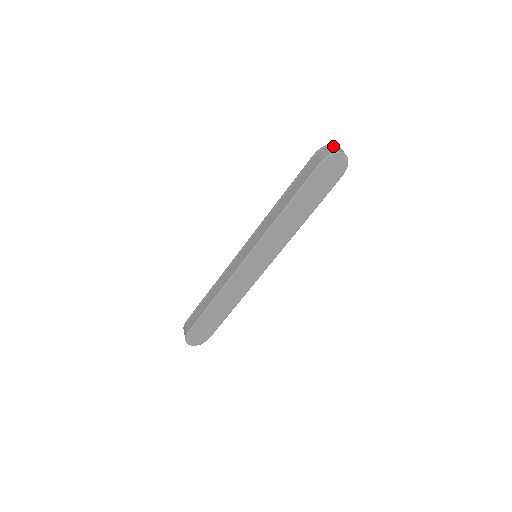
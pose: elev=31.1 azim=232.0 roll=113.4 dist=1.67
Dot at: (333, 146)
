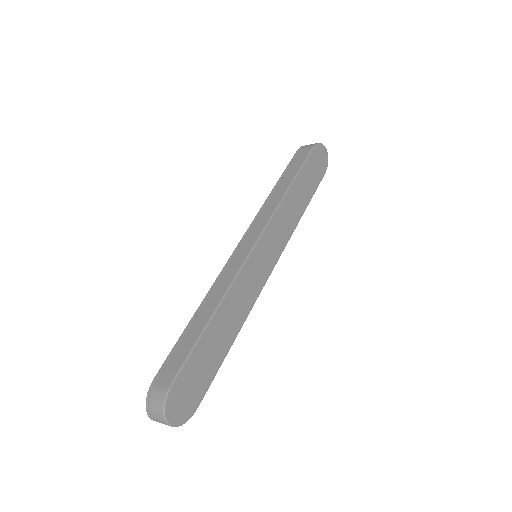
Dot at: occluded
